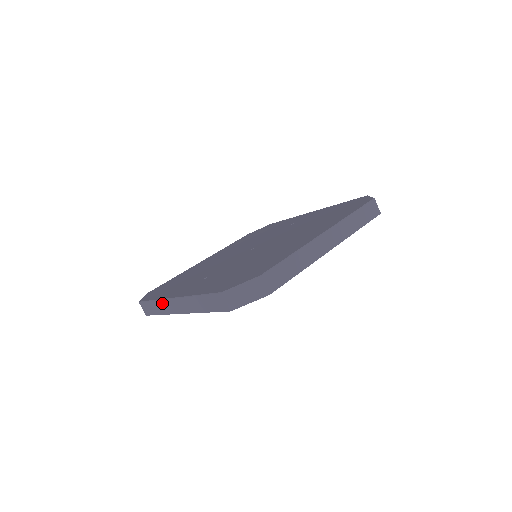
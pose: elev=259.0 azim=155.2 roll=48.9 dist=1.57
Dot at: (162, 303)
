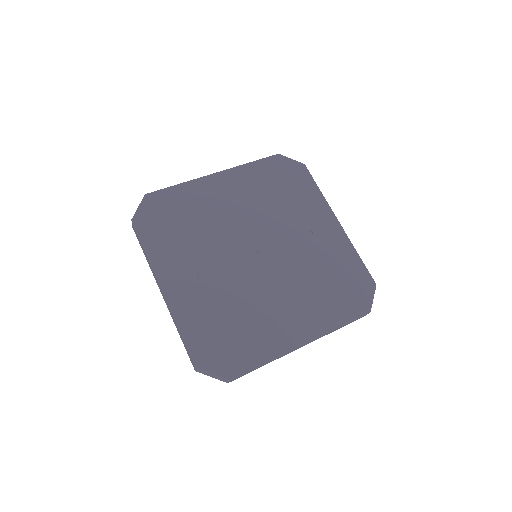
Dot at: (151, 266)
